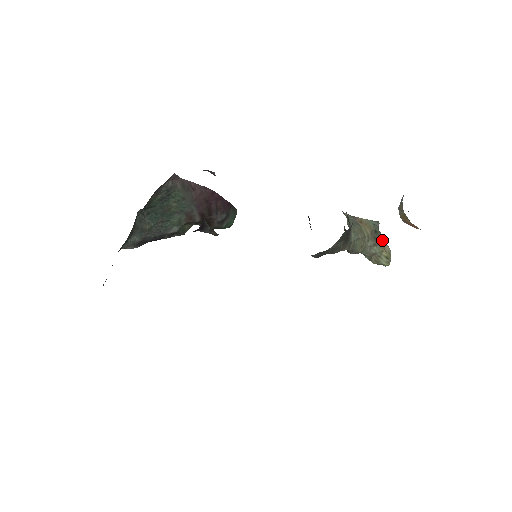
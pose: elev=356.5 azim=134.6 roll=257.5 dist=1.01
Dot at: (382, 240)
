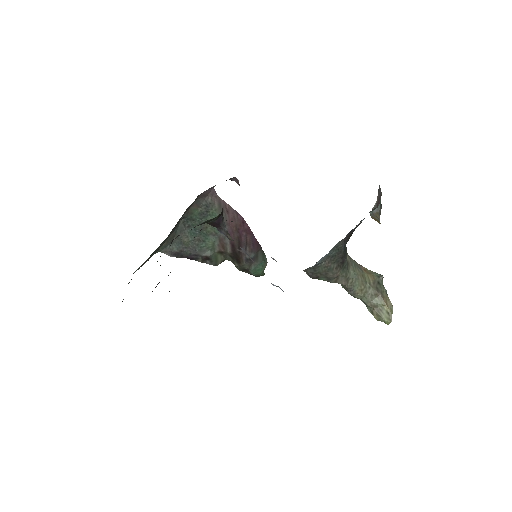
Dot at: (385, 294)
